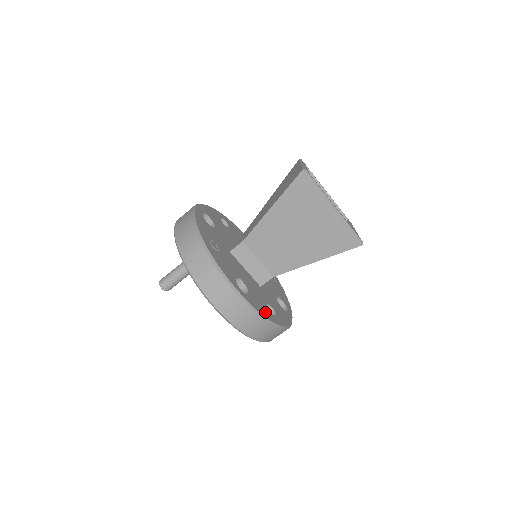
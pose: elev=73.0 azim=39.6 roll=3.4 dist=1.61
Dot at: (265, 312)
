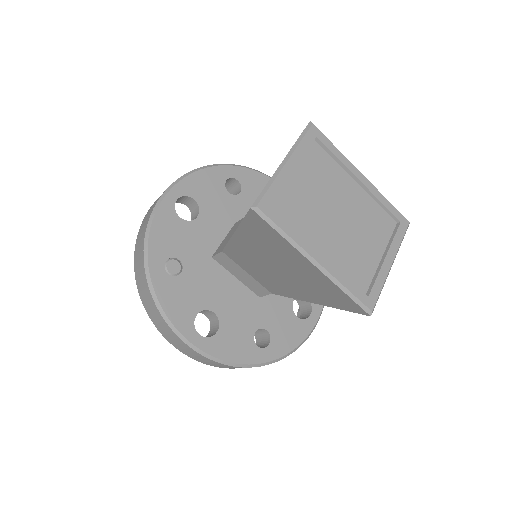
Dot at: (241, 352)
